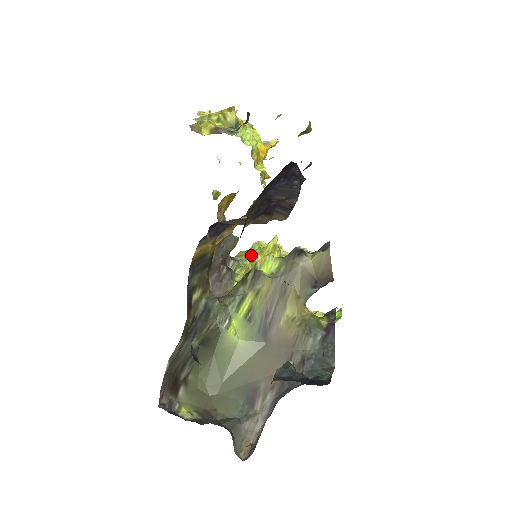
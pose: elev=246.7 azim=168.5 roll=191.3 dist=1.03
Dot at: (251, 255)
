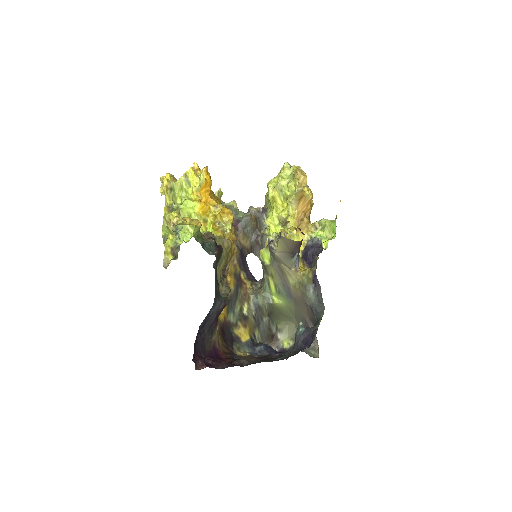
Dot at: (269, 204)
